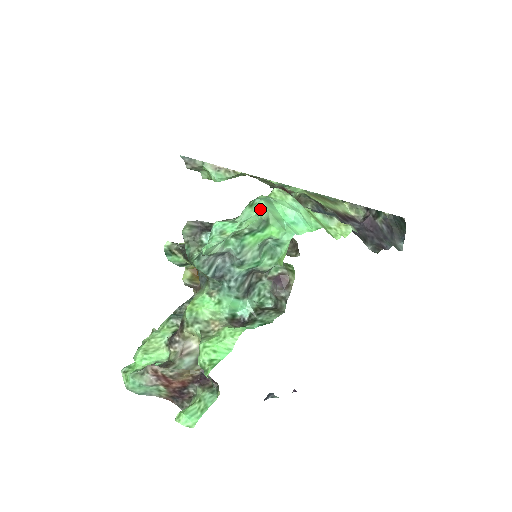
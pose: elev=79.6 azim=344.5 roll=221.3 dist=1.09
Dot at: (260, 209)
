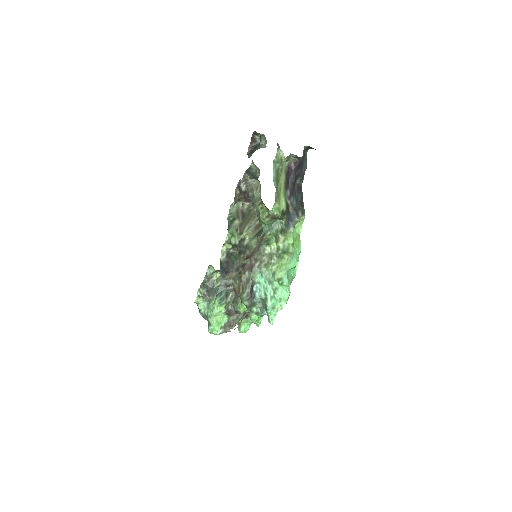
Dot at: (288, 288)
